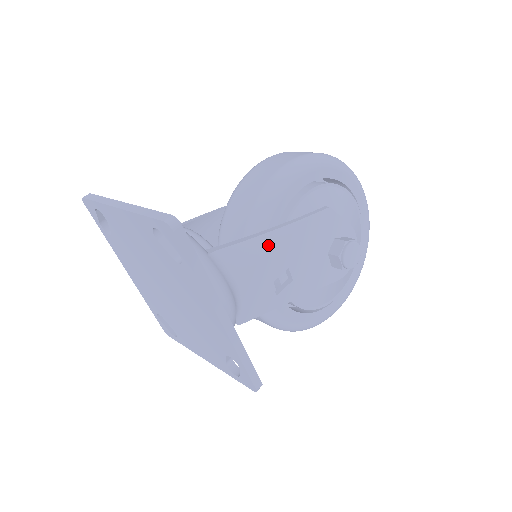
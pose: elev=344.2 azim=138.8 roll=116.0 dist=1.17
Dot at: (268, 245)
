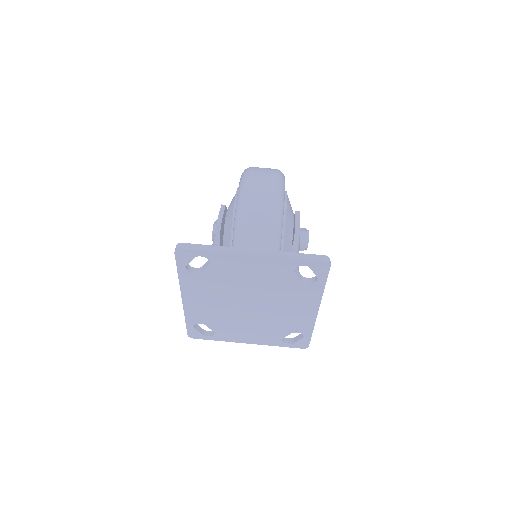
Dot at: occluded
